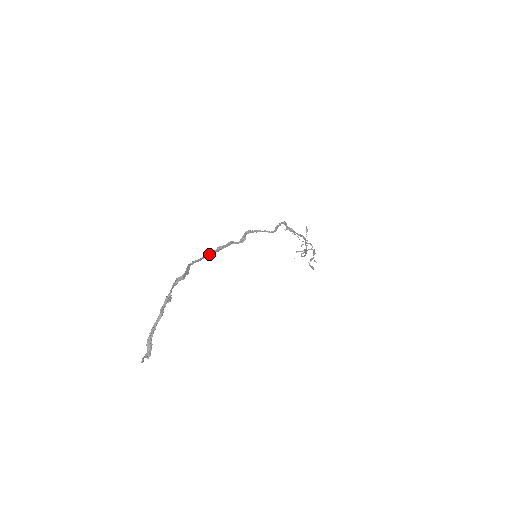
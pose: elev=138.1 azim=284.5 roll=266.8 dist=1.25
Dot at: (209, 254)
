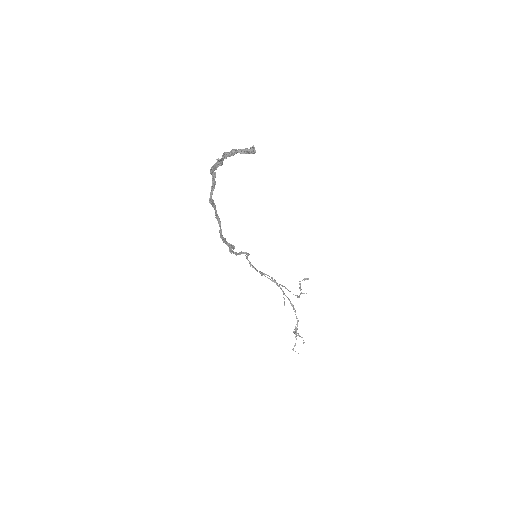
Dot at: (217, 215)
